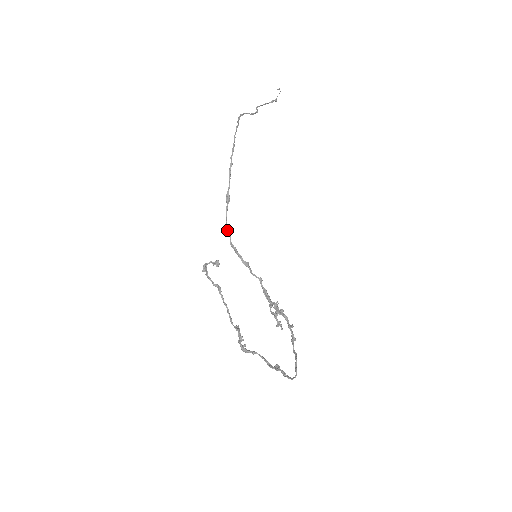
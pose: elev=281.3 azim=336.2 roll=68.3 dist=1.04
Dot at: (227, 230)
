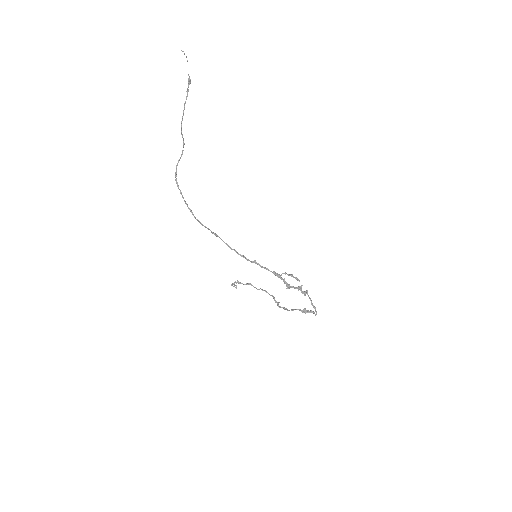
Dot at: occluded
